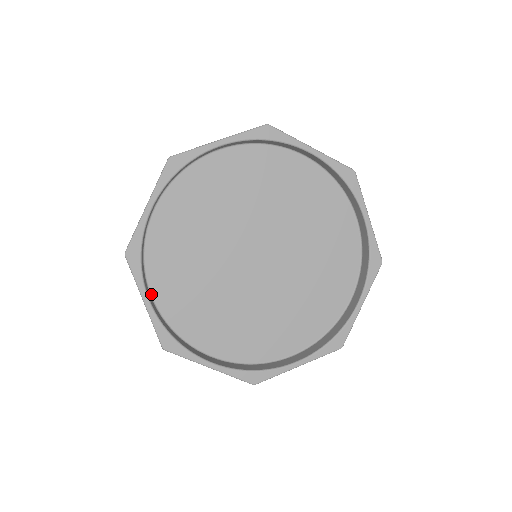
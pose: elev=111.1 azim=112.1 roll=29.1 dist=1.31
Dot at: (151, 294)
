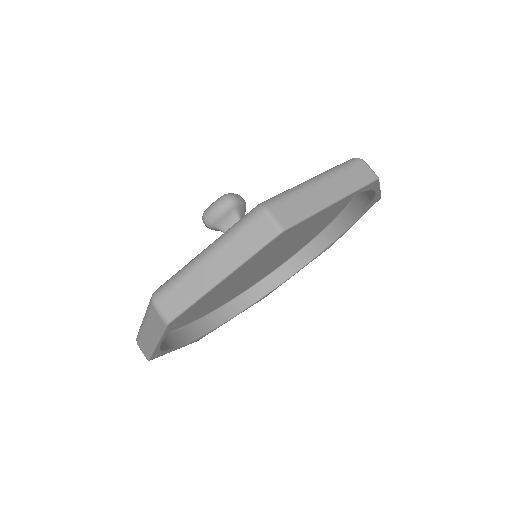
Dot at: occluded
